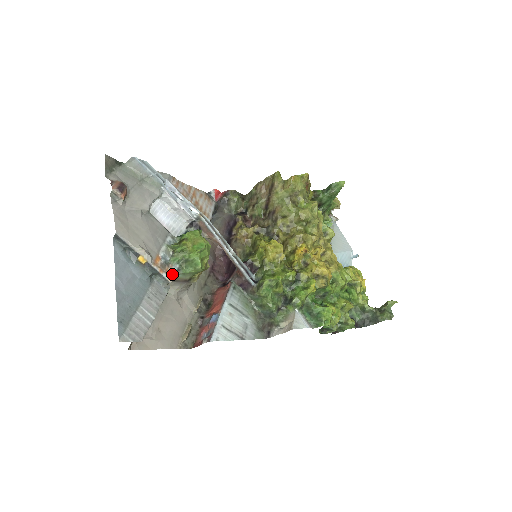
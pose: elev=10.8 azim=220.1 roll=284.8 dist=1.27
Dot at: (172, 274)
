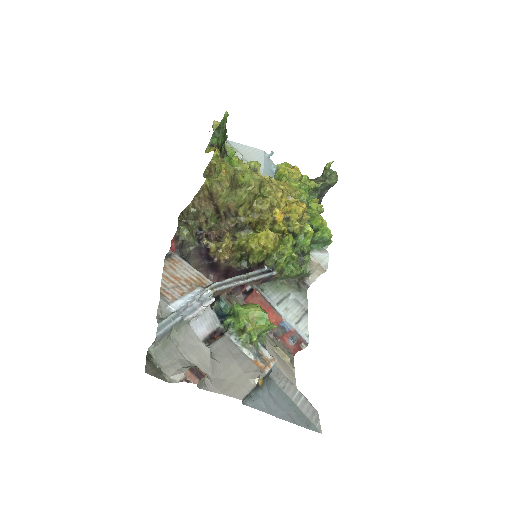
Dot at: (269, 355)
